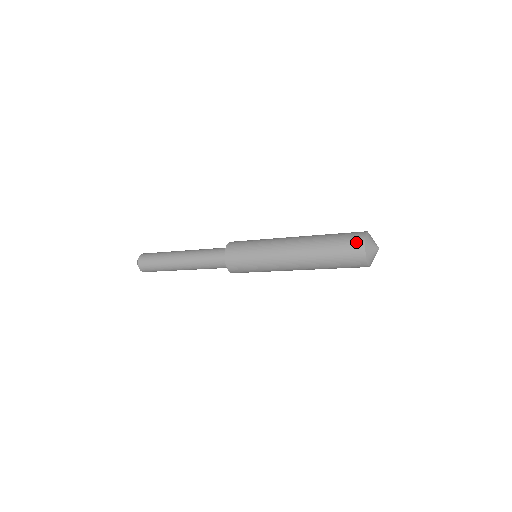
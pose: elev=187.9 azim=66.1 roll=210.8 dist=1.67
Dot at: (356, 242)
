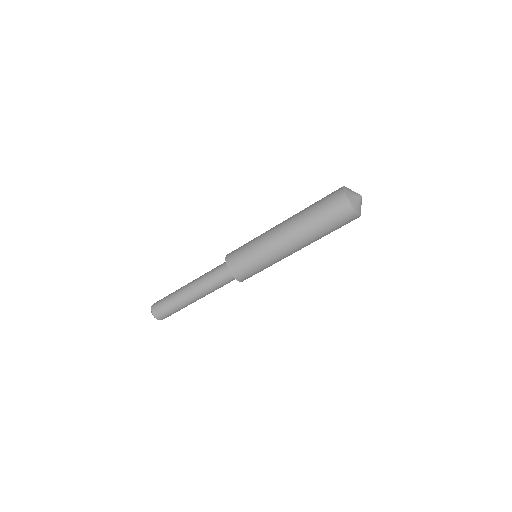
Dot at: occluded
